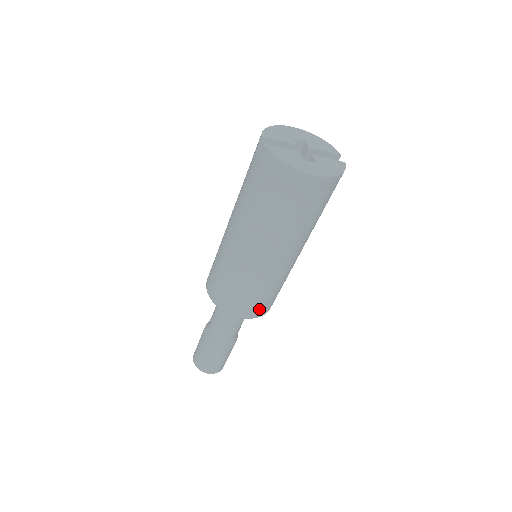
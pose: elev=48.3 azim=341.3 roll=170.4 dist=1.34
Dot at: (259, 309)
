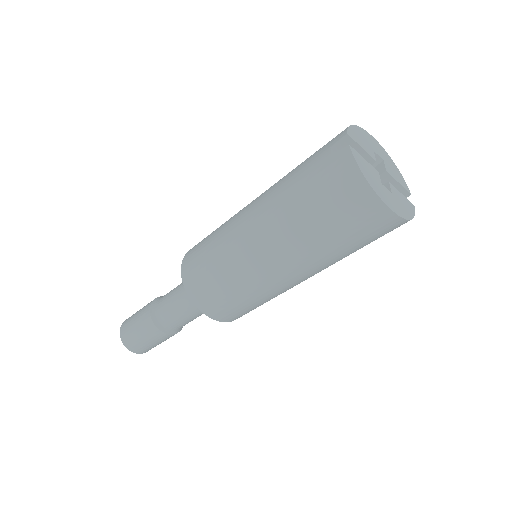
Dot at: (233, 315)
